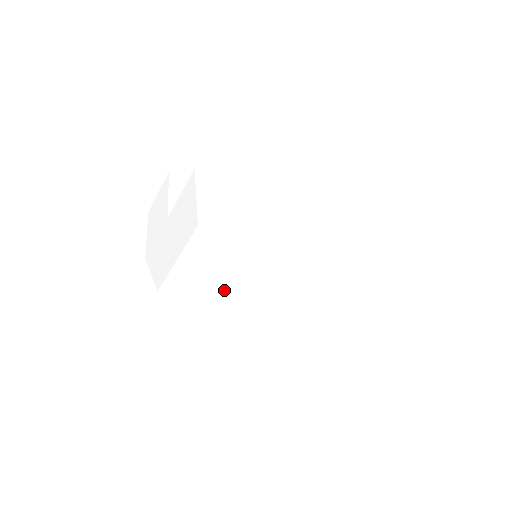
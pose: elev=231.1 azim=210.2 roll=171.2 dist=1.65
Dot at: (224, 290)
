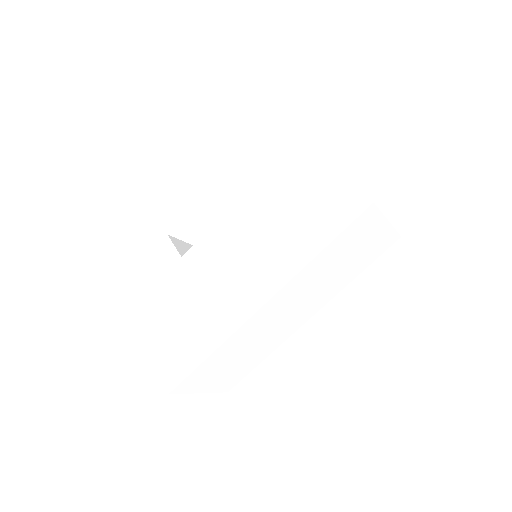
Dot at: (256, 353)
